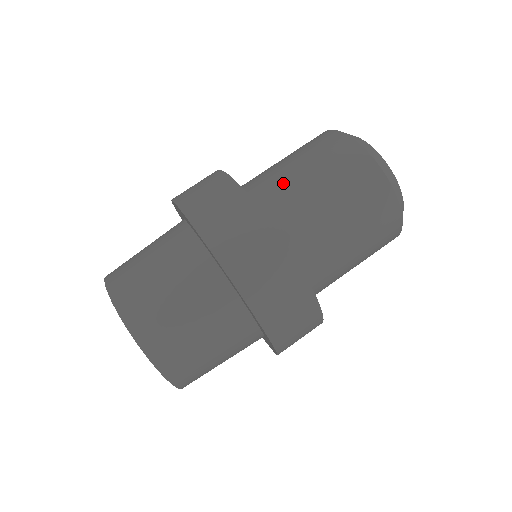
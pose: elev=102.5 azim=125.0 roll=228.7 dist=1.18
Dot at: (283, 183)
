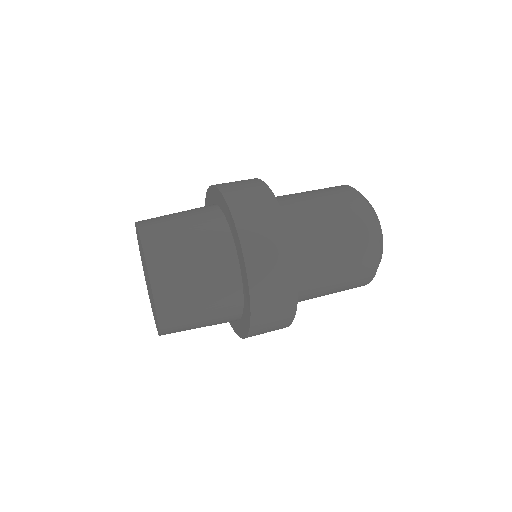
Dot at: (292, 196)
